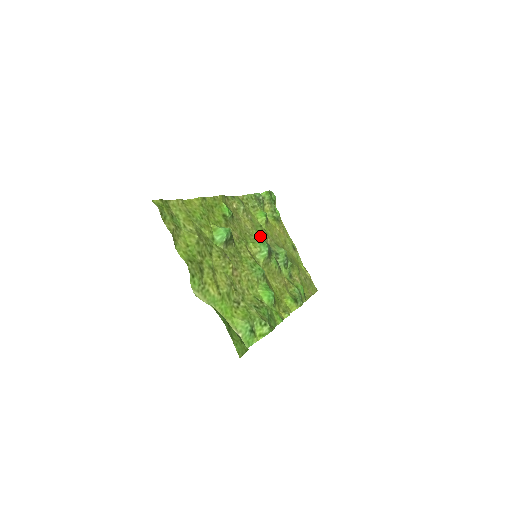
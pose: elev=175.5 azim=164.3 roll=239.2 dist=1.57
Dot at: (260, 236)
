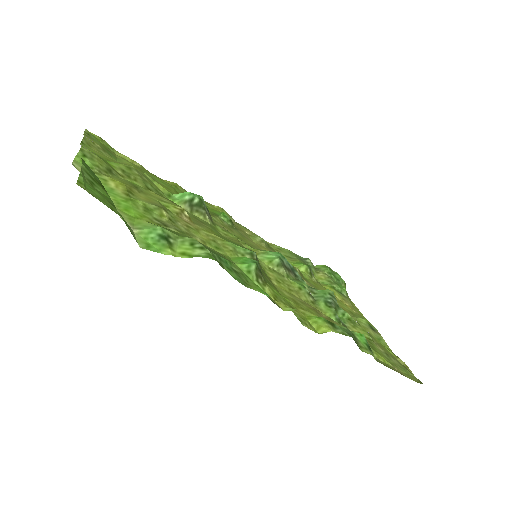
Dot at: occluded
